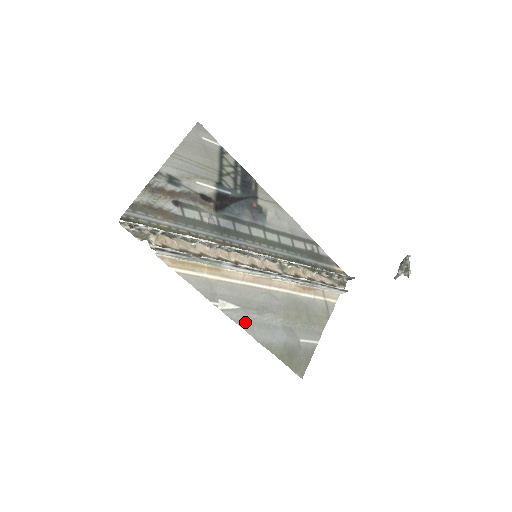
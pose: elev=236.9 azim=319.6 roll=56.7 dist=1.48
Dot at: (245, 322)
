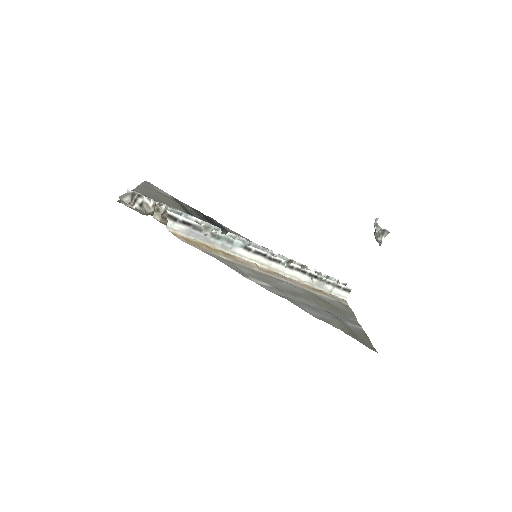
Dot at: (287, 298)
